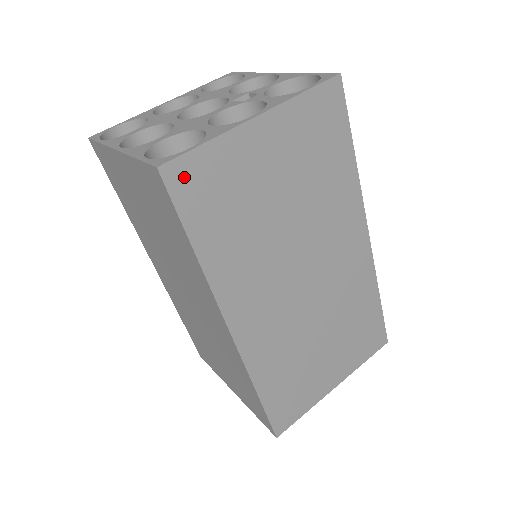
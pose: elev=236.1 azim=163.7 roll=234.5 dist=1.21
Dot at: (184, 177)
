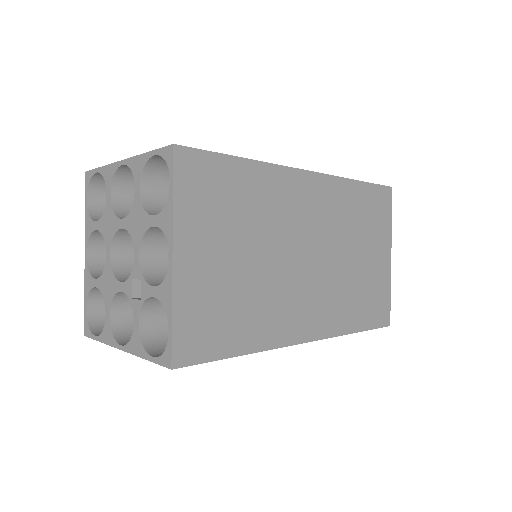
Dot at: occluded
